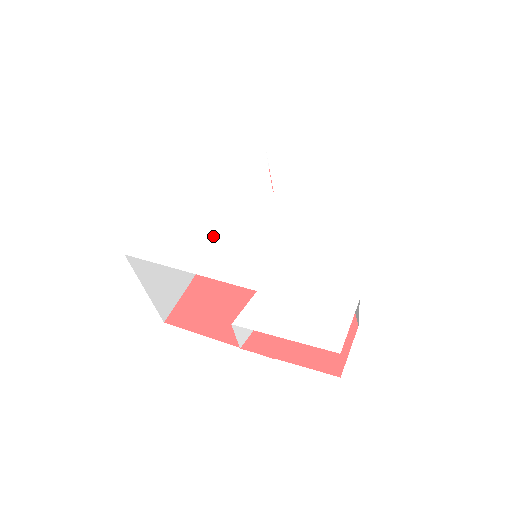
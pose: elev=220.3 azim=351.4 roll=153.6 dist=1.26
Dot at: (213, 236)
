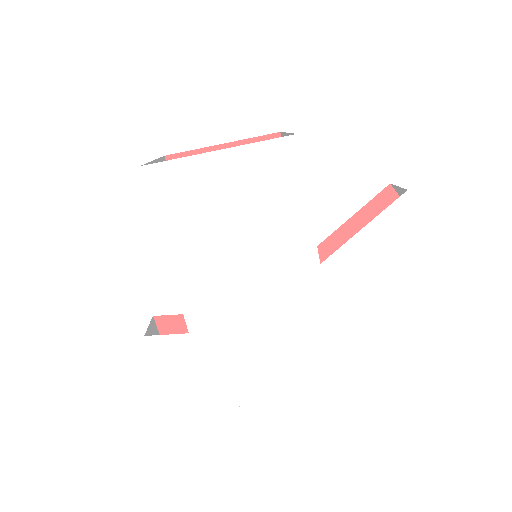
Dot at: (223, 246)
